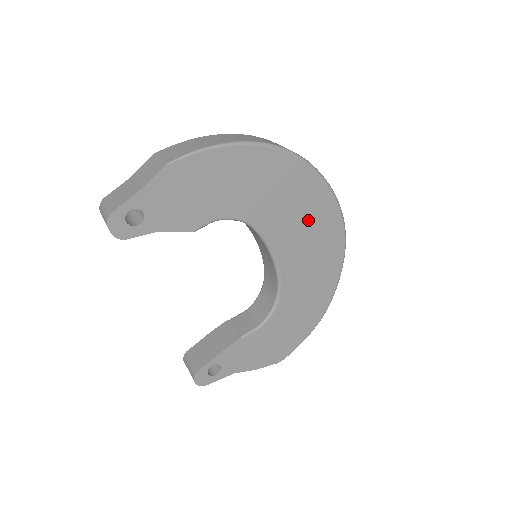
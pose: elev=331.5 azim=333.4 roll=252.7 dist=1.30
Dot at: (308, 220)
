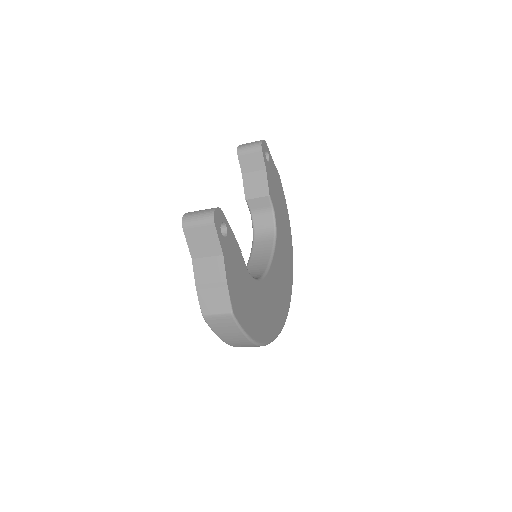
Dot at: (284, 282)
